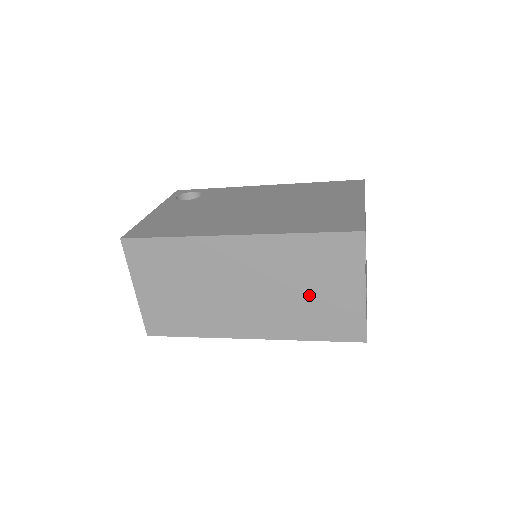
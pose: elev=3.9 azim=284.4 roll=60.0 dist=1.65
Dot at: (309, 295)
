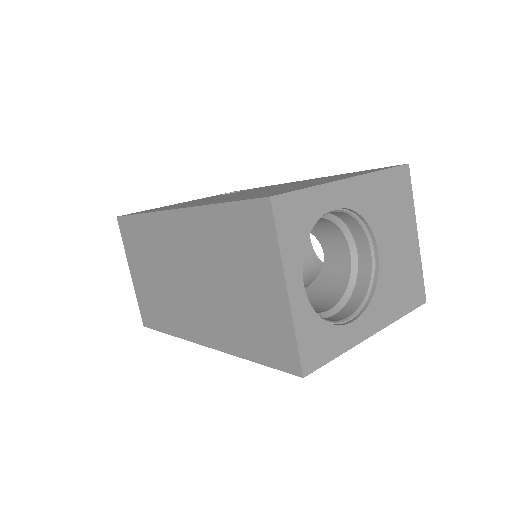
Dot at: (238, 292)
